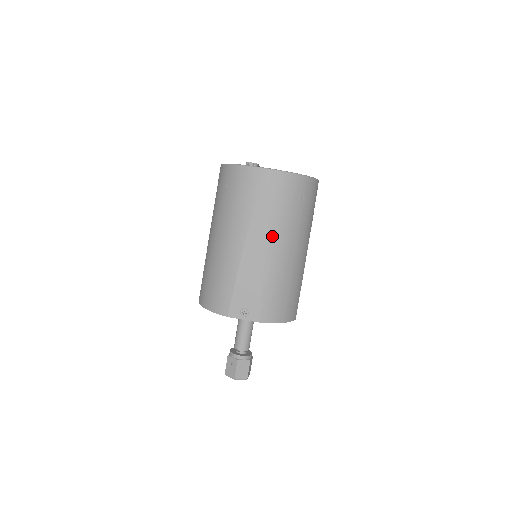
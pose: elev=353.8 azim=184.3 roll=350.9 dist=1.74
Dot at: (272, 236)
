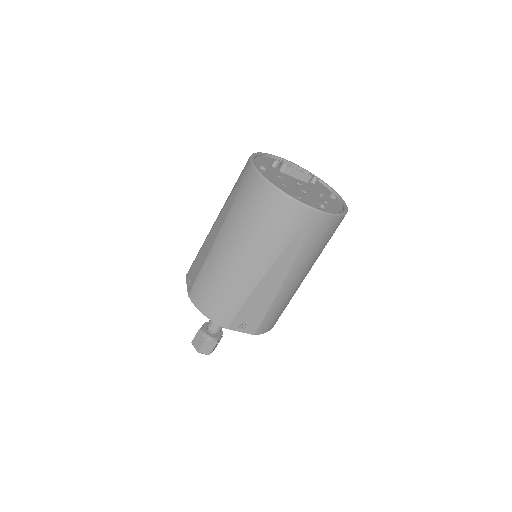
Dot at: (225, 228)
